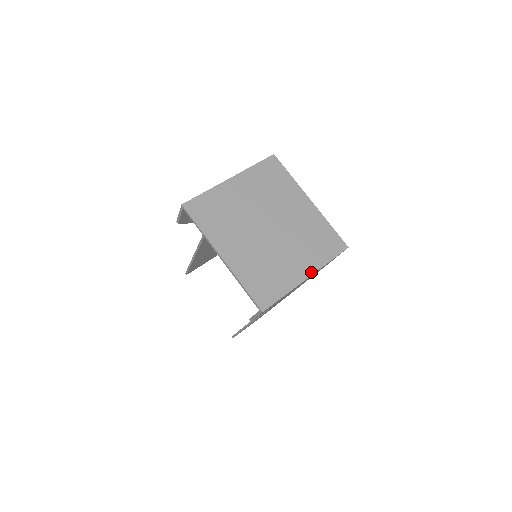
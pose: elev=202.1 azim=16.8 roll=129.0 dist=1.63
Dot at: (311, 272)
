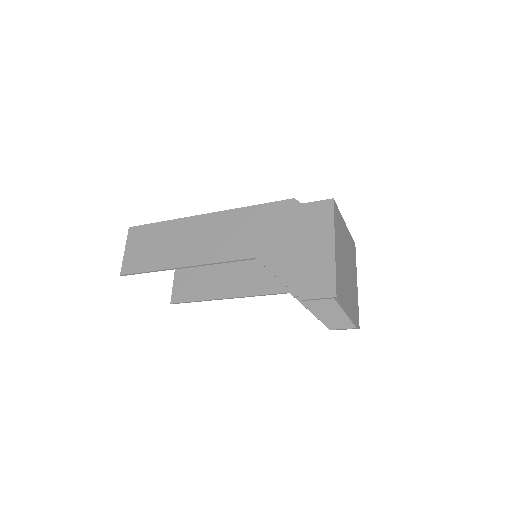
Dot at: occluded
